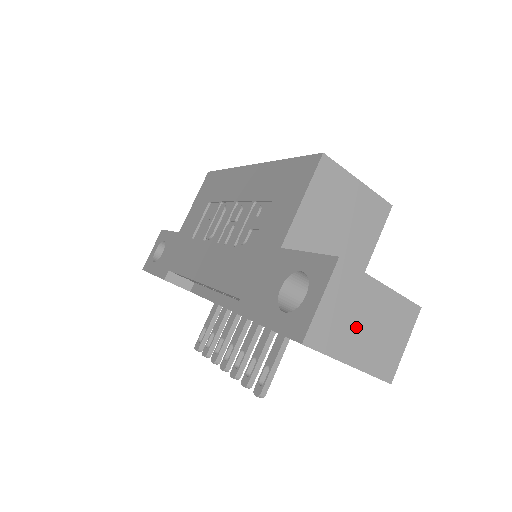
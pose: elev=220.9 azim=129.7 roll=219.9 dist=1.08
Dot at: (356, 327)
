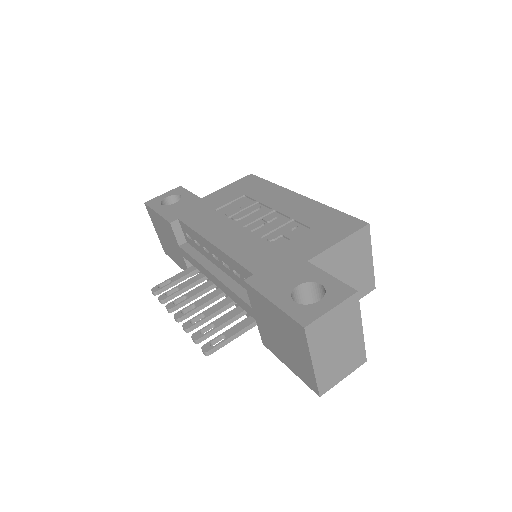
Dot at: (333, 343)
